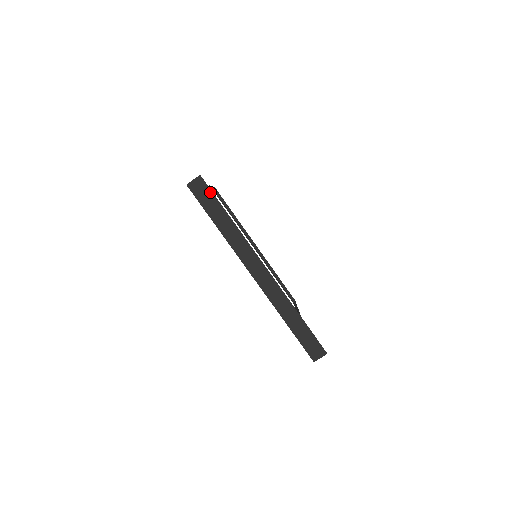
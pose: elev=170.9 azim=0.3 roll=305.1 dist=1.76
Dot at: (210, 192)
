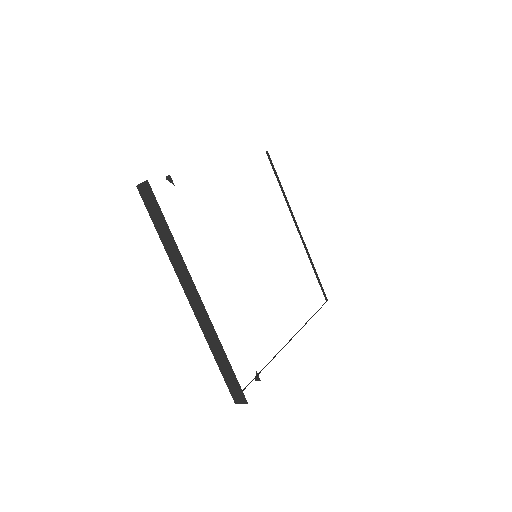
Dot at: (155, 201)
